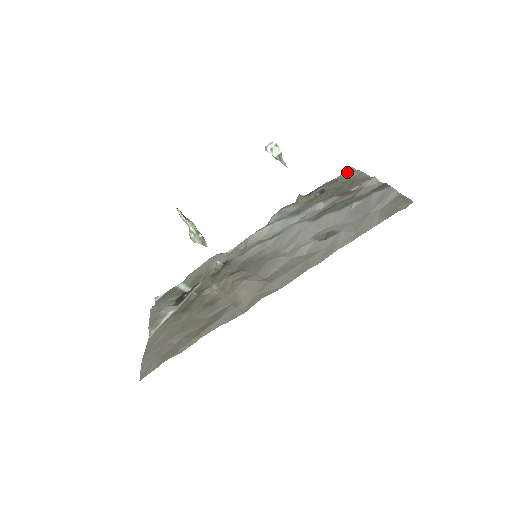
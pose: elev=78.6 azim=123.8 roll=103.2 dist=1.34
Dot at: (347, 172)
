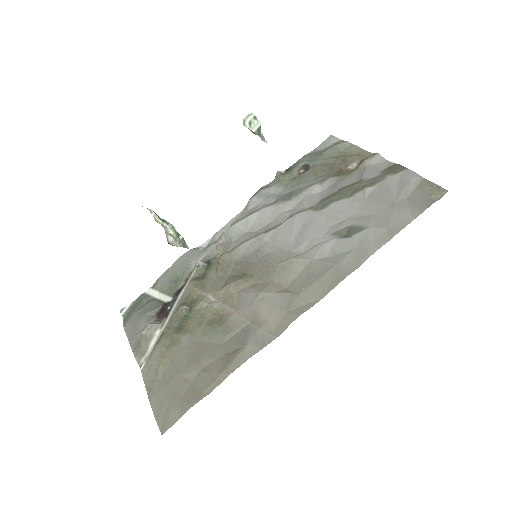
Dot at: (328, 142)
